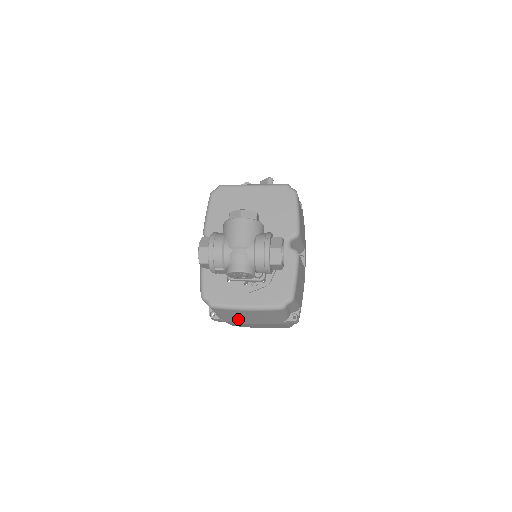
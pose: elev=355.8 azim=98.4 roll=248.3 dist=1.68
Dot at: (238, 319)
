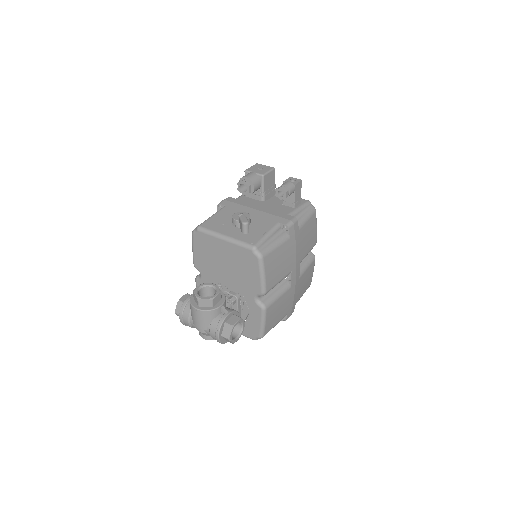
Dot at: occluded
